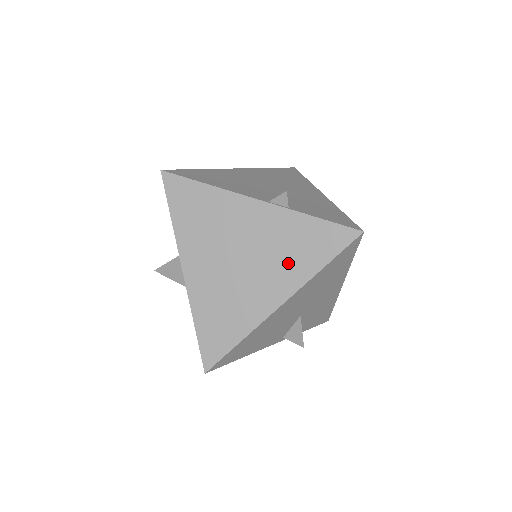
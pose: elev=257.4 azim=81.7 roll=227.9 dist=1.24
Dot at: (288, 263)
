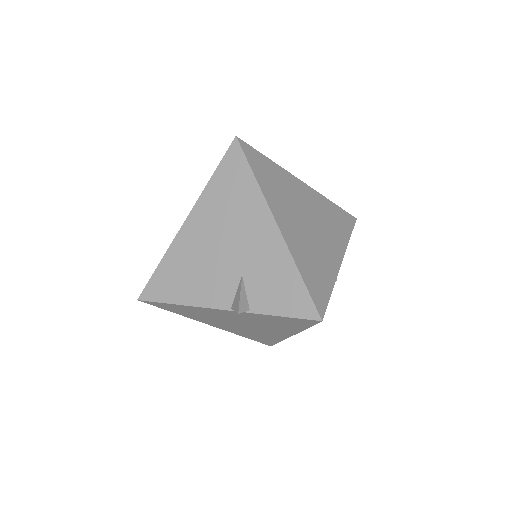
Dot at: (277, 327)
